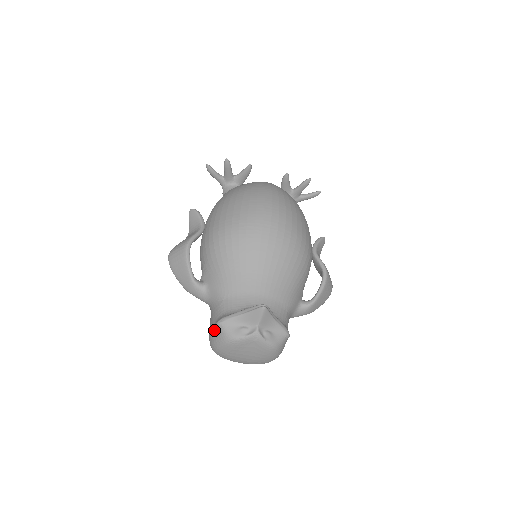
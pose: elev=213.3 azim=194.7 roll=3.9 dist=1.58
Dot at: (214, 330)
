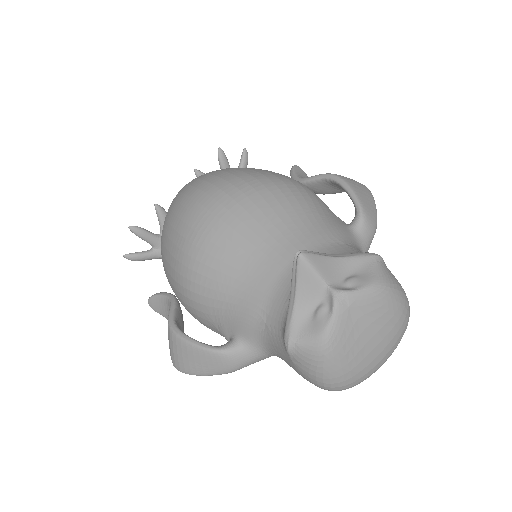
Dot at: (298, 364)
